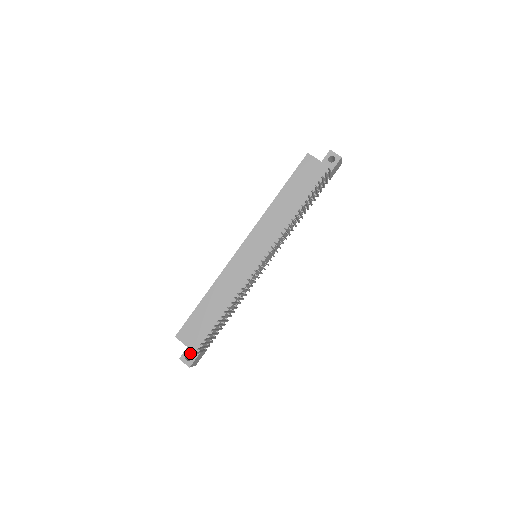
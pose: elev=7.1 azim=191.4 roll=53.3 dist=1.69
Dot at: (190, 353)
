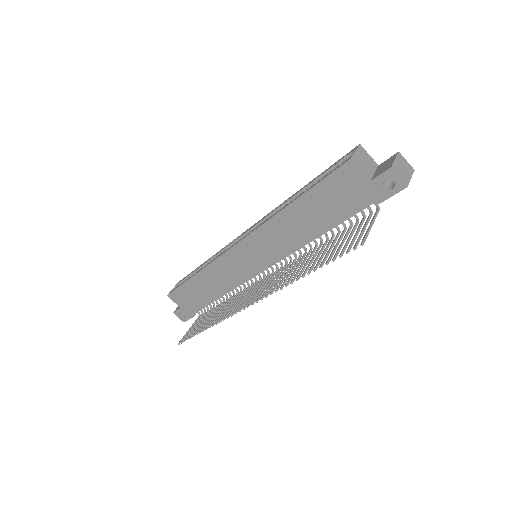
Dot at: (183, 313)
